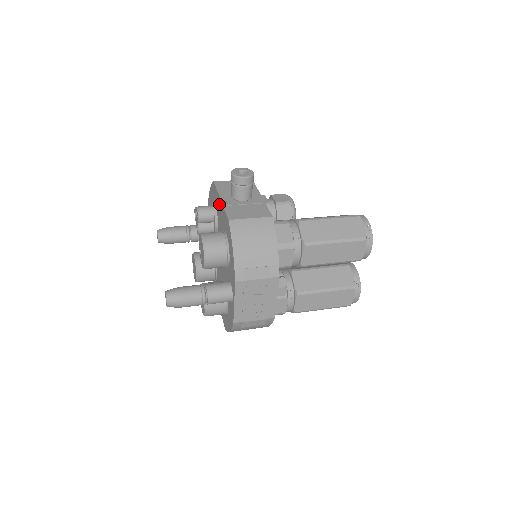
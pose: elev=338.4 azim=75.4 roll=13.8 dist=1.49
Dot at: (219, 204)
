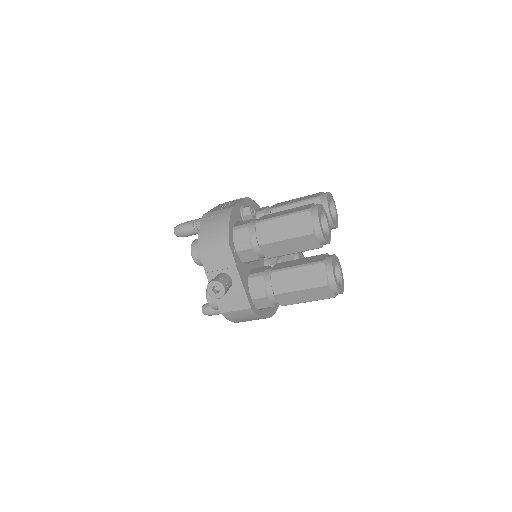
Dot at: occluded
